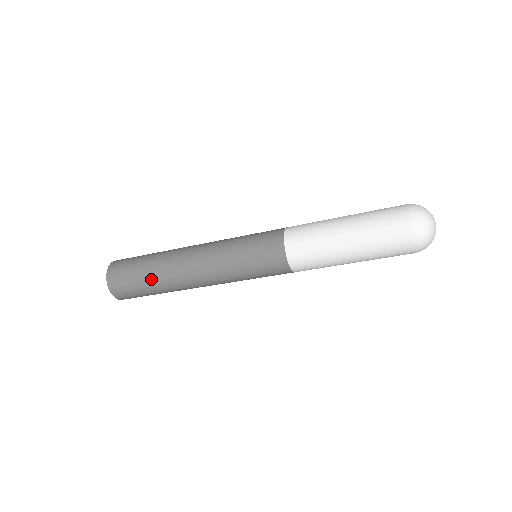
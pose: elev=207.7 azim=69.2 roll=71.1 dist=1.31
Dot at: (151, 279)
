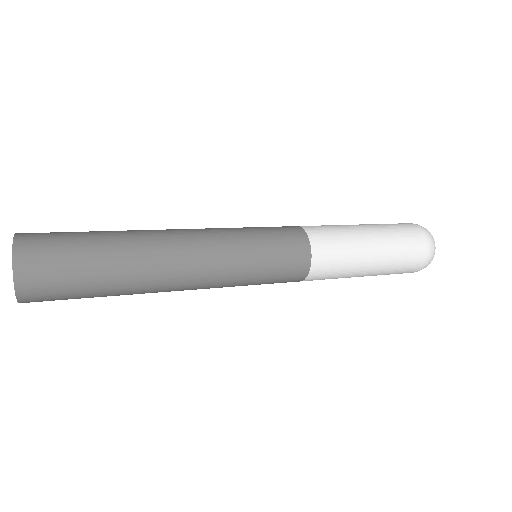
Dot at: (109, 293)
